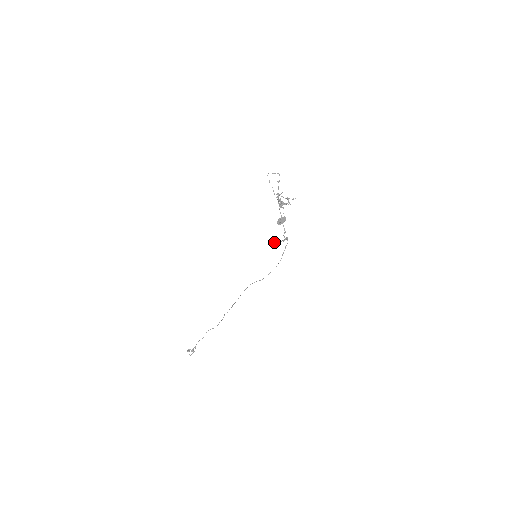
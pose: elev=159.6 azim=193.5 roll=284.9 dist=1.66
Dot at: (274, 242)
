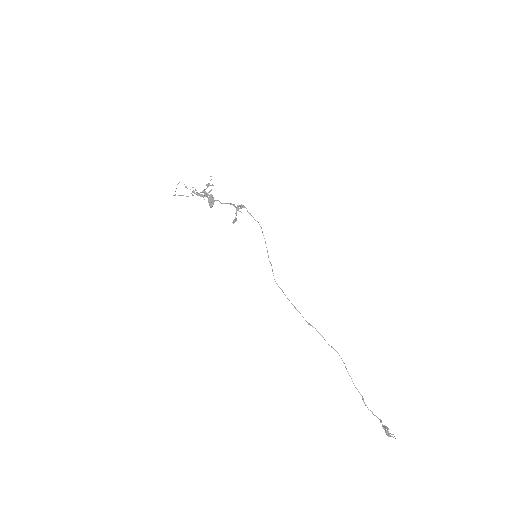
Dot at: occluded
